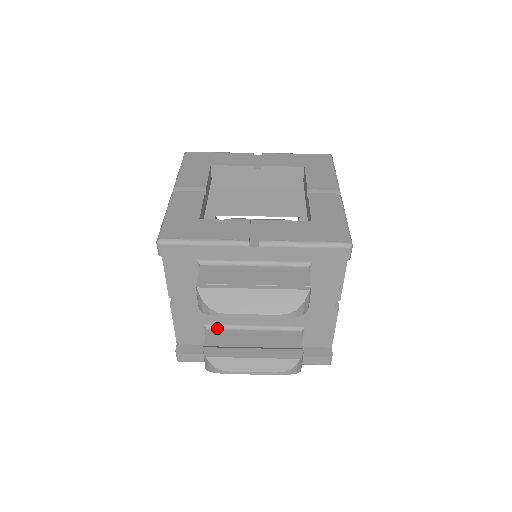
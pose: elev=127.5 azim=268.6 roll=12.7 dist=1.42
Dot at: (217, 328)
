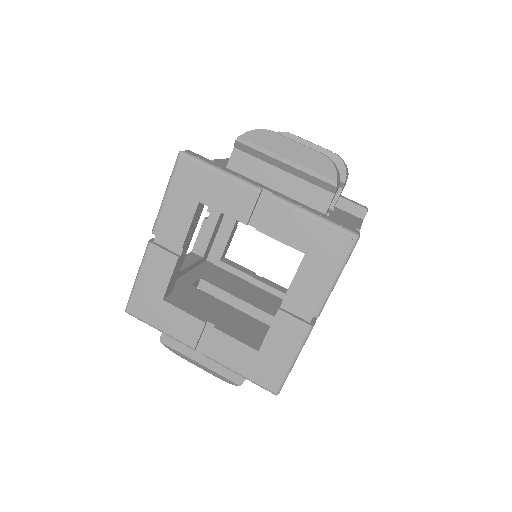
Dot at: occluded
